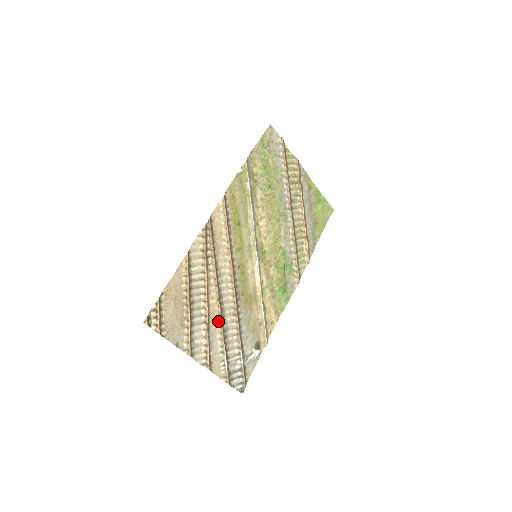
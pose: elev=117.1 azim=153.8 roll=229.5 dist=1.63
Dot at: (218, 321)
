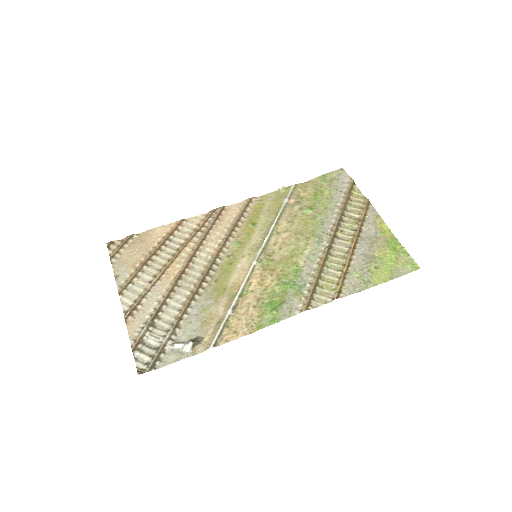
Dot at: (169, 285)
